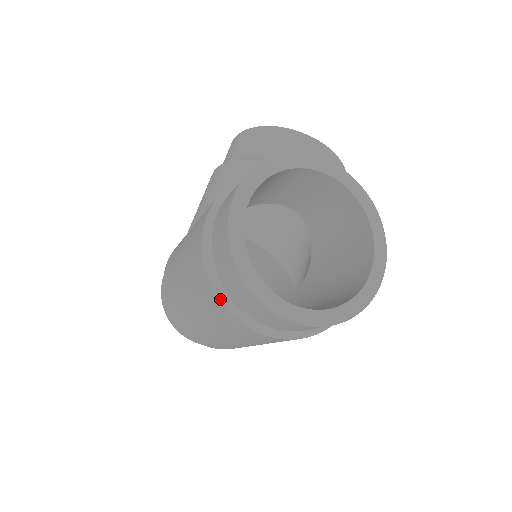
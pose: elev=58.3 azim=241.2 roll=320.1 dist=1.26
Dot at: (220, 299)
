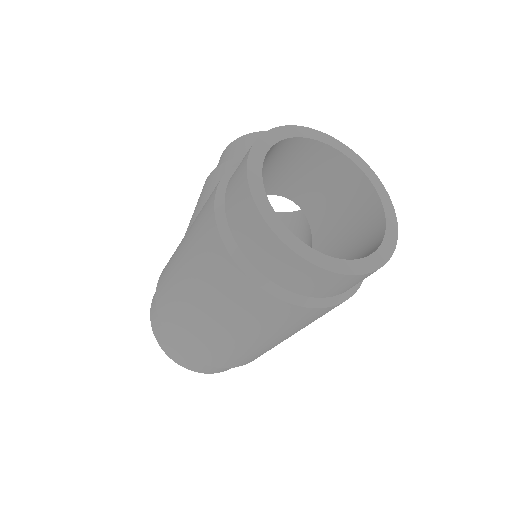
Dot at: (238, 264)
